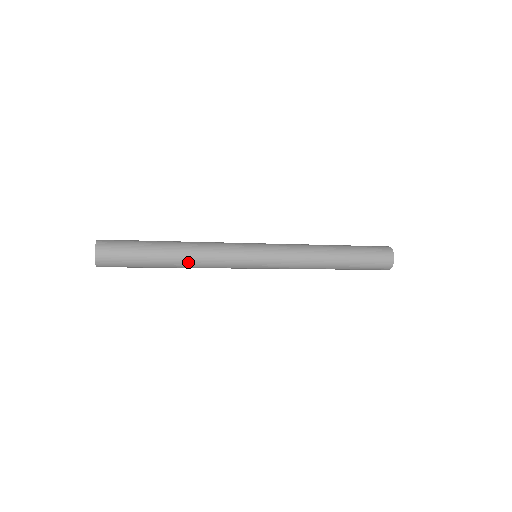
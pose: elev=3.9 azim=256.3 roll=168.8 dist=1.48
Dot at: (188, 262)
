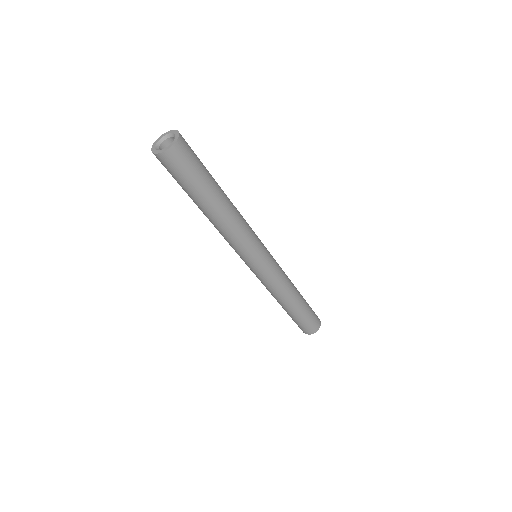
Dot at: (233, 209)
